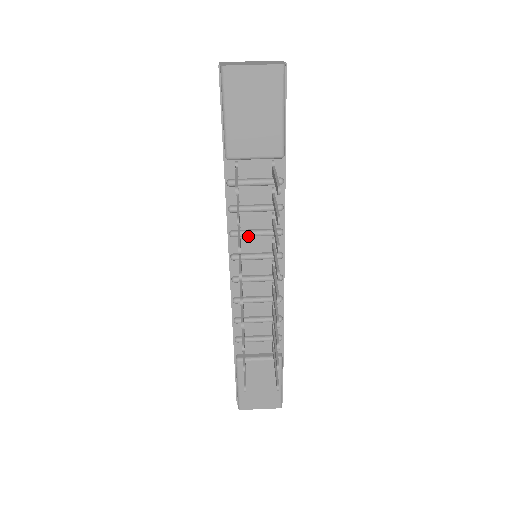
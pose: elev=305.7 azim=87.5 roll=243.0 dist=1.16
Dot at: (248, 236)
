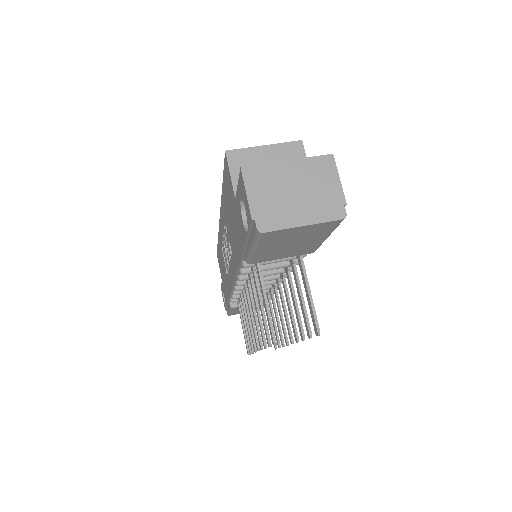
Dot at: occluded
